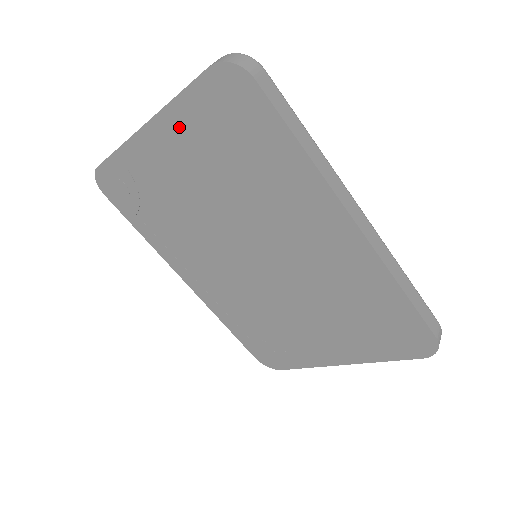
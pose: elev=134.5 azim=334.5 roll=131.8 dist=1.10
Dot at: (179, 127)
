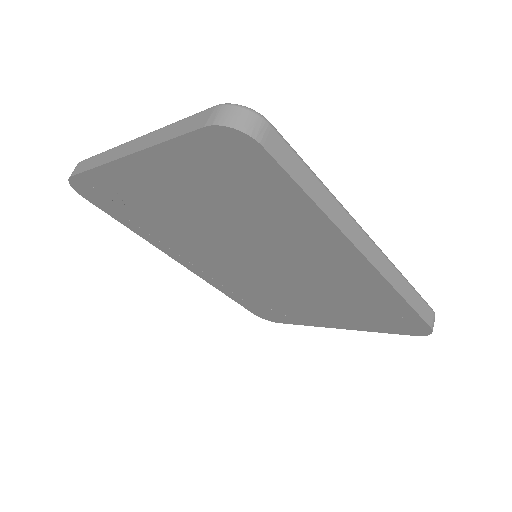
Dot at: (169, 165)
